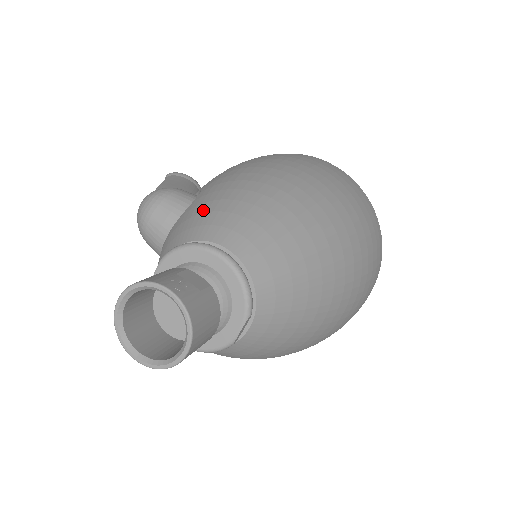
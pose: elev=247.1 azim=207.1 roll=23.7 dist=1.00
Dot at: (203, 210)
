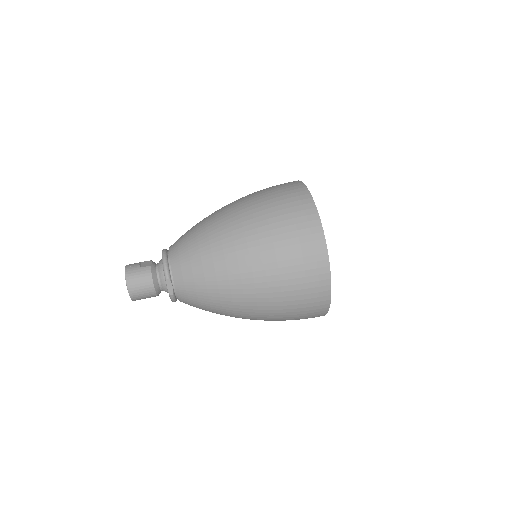
Dot at: occluded
